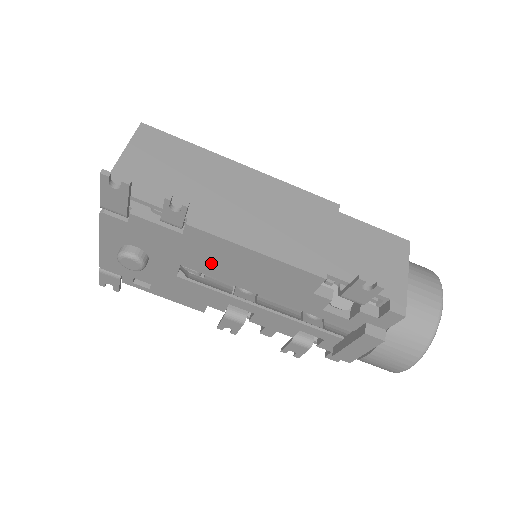
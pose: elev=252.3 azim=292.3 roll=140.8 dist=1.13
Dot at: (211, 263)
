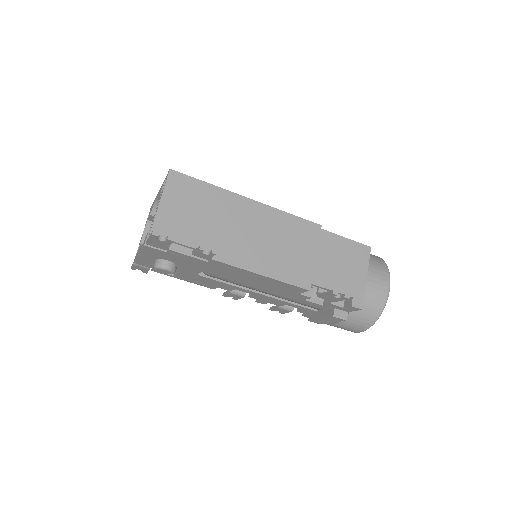
Dot at: (226, 274)
